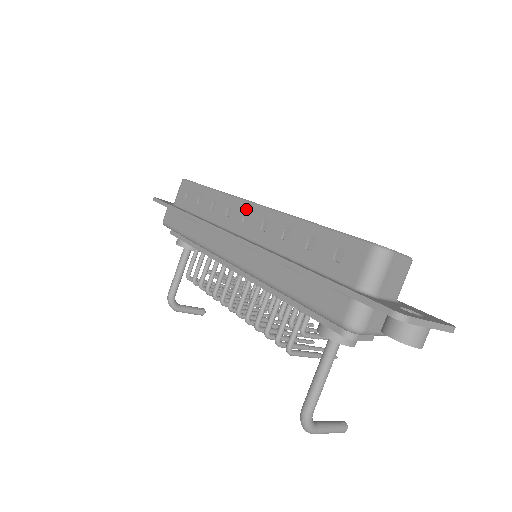
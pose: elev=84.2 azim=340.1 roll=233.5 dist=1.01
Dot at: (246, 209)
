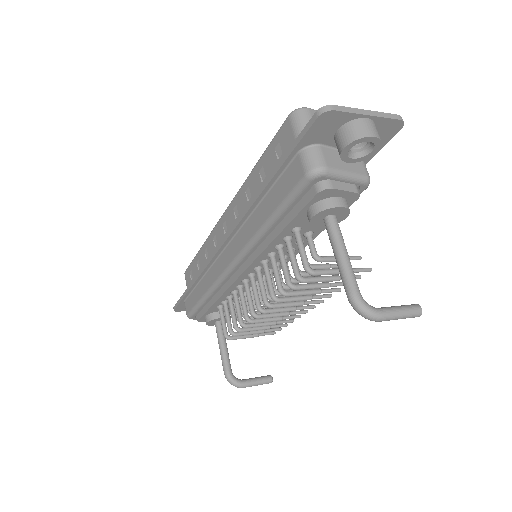
Dot at: (222, 223)
